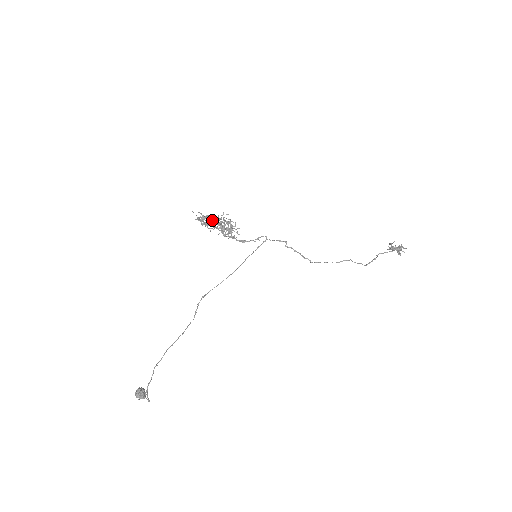
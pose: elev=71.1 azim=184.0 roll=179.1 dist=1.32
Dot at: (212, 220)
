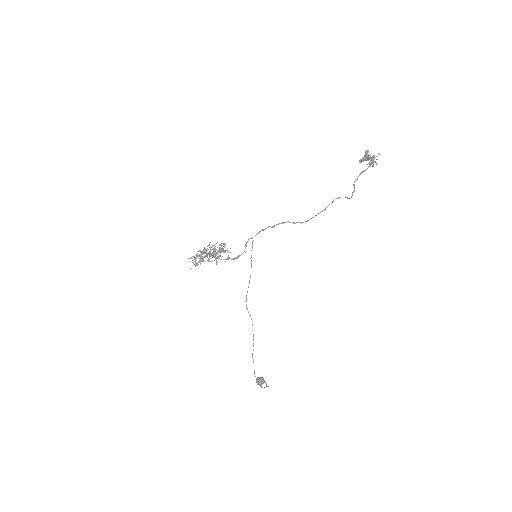
Dot at: occluded
